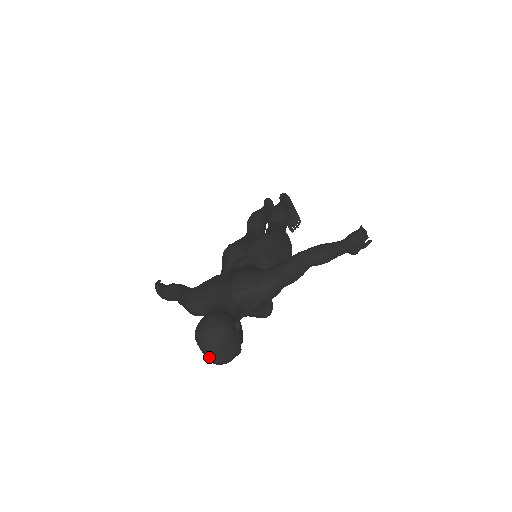
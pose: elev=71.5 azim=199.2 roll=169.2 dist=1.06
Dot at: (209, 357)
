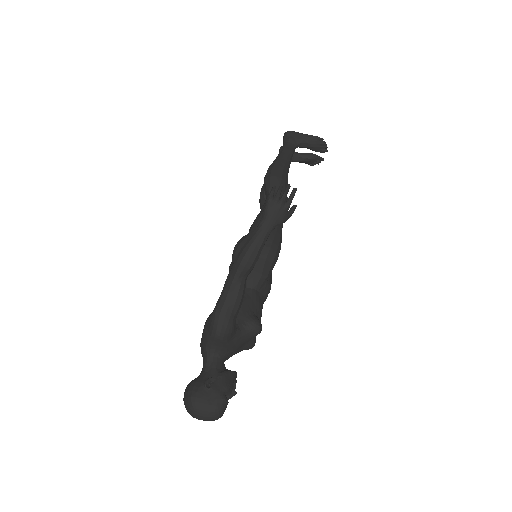
Dot at: (205, 420)
